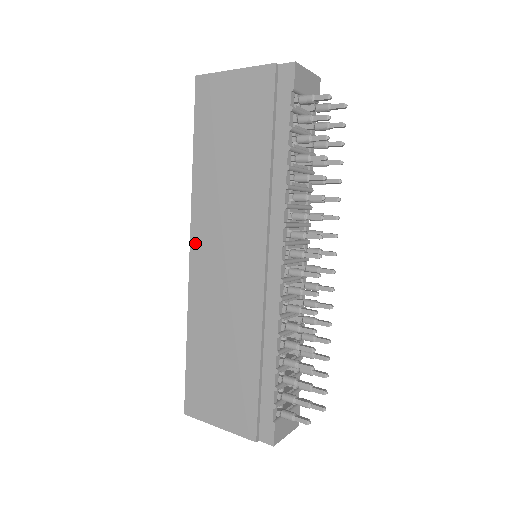
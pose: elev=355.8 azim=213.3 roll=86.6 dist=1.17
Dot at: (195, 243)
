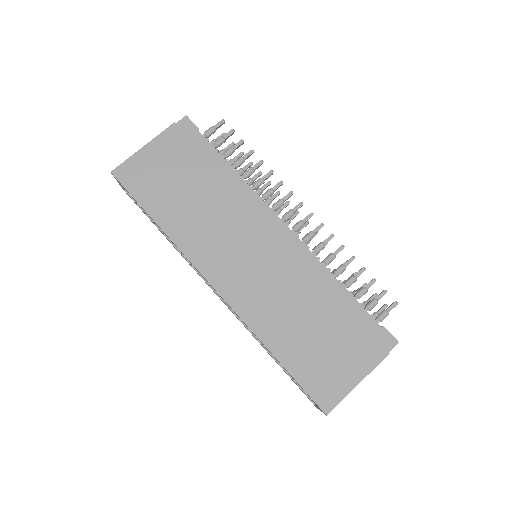
Dot at: (213, 277)
